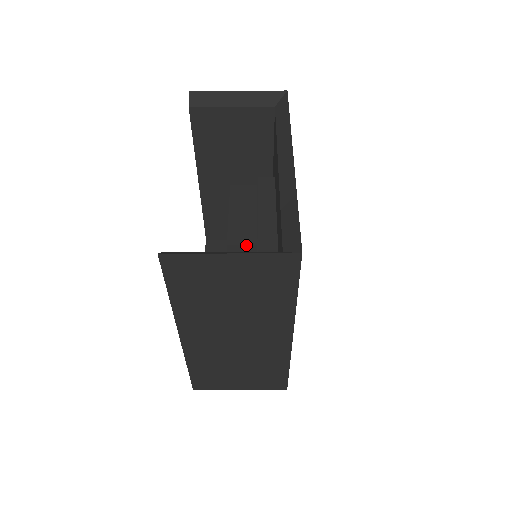
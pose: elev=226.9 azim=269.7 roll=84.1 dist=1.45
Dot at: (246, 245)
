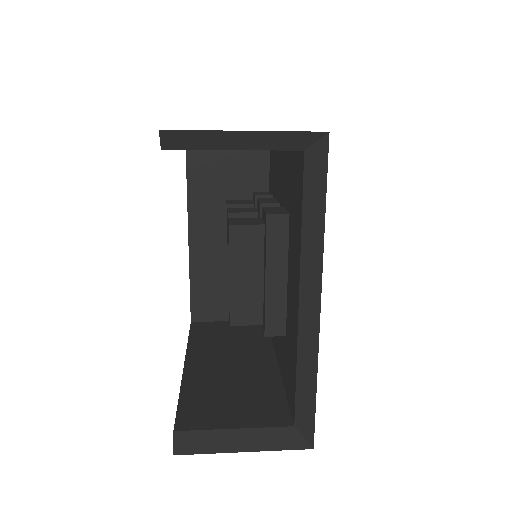
Dot at: occluded
